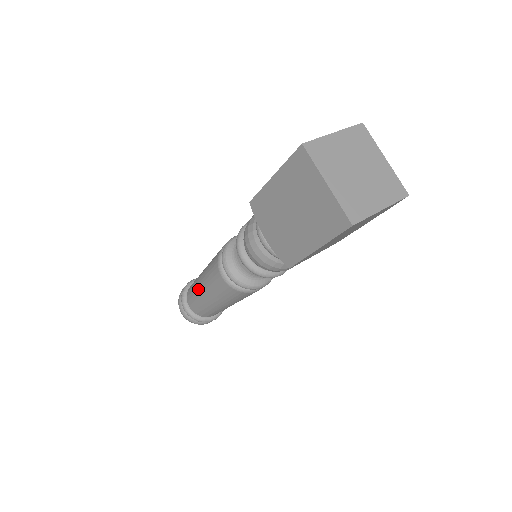
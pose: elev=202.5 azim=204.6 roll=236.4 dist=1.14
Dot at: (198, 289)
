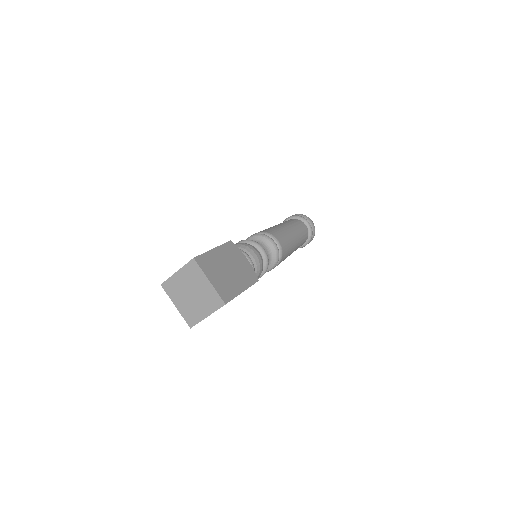
Dot at: occluded
